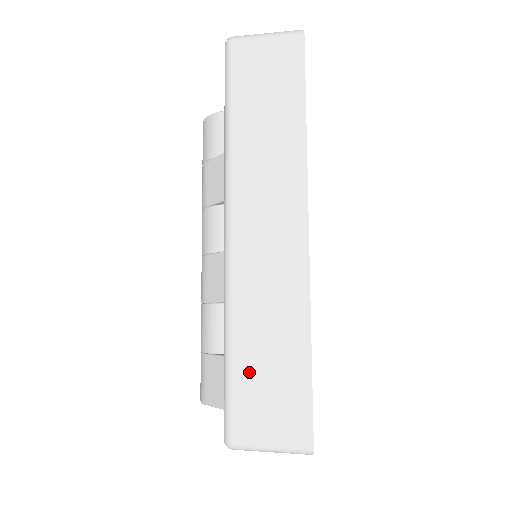
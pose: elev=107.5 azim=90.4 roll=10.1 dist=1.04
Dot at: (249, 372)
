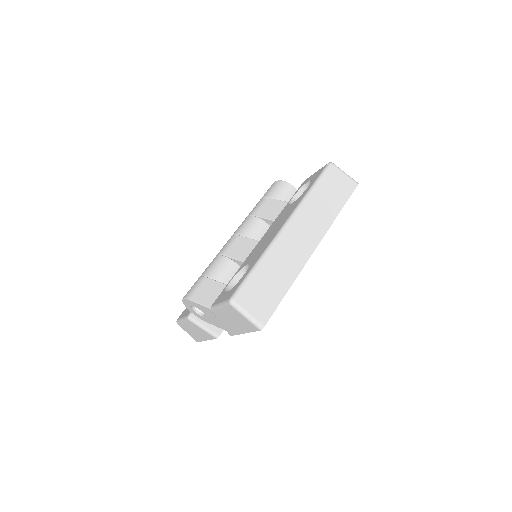
Dot at: (259, 281)
